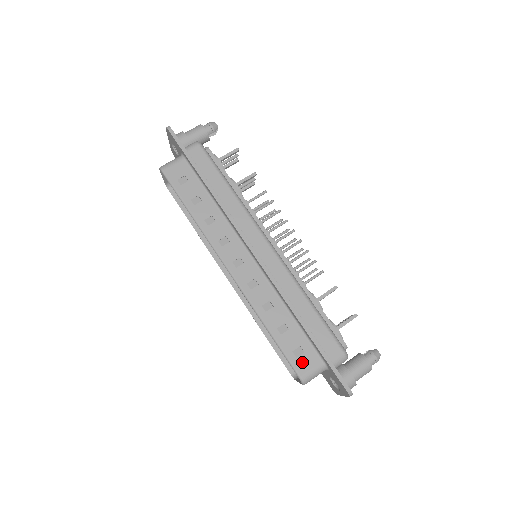
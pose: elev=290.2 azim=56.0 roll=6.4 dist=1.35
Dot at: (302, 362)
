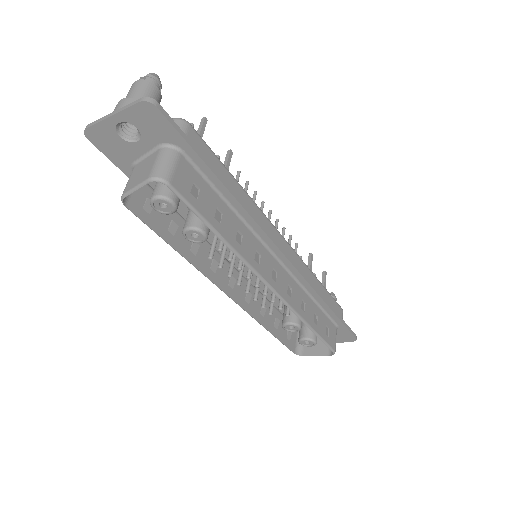
Dot at: (331, 338)
